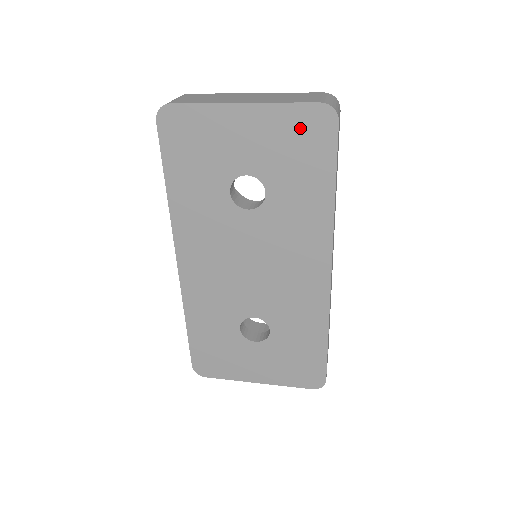
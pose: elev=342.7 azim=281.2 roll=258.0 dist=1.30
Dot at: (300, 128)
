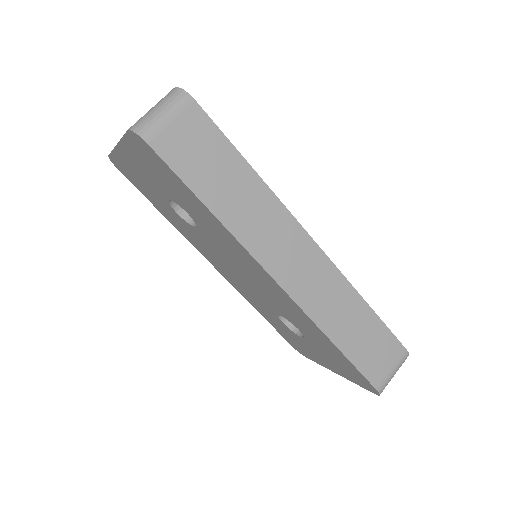
Dot at: (144, 156)
